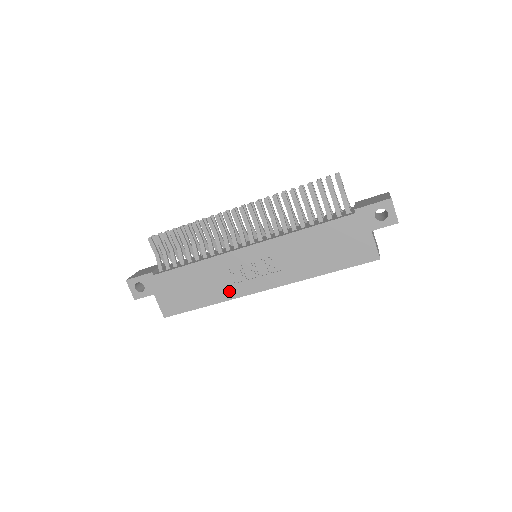
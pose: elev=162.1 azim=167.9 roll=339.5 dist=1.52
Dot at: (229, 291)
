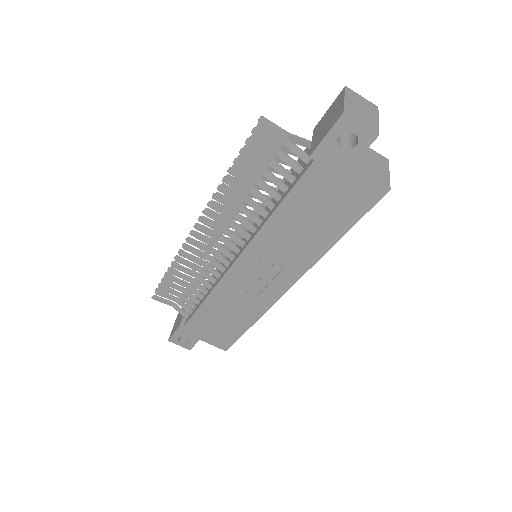
Dot at: (257, 306)
